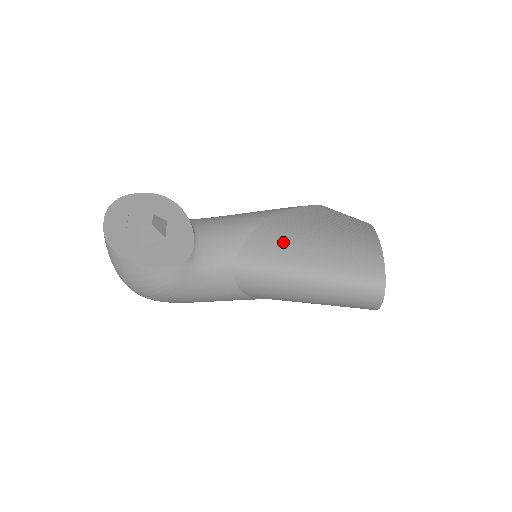
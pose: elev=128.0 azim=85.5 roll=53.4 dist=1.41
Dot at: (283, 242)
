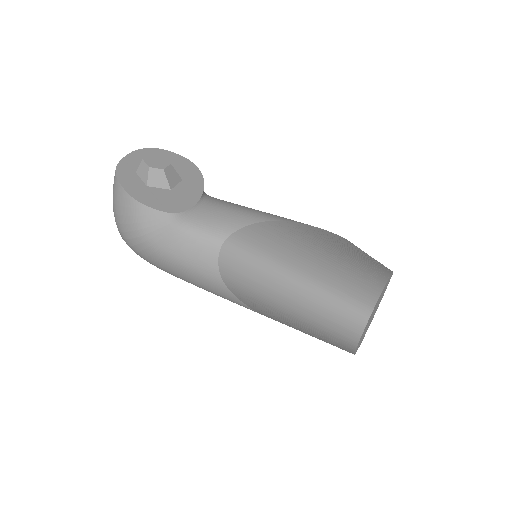
Dot at: (283, 239)
